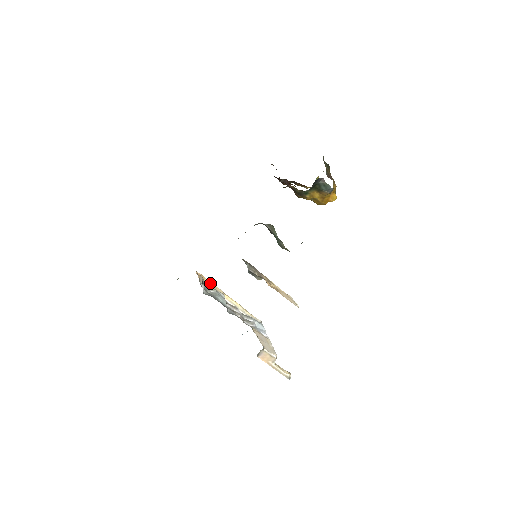
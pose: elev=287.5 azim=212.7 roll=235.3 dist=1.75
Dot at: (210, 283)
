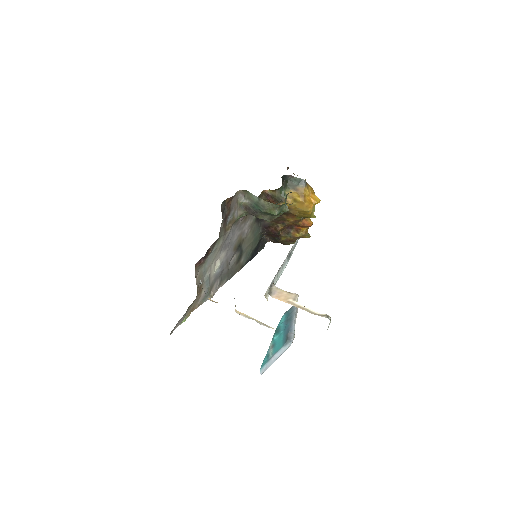
Dot at: (217, 302)
